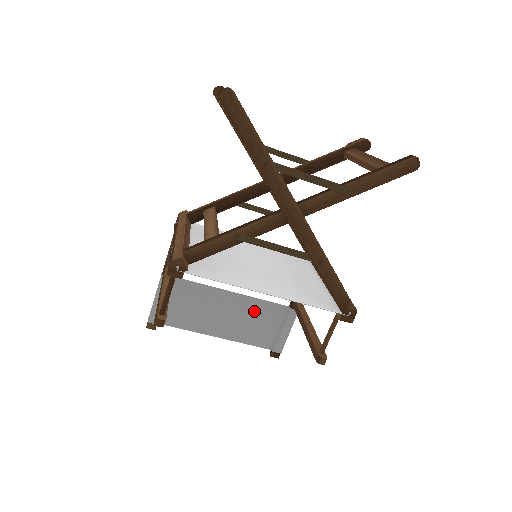
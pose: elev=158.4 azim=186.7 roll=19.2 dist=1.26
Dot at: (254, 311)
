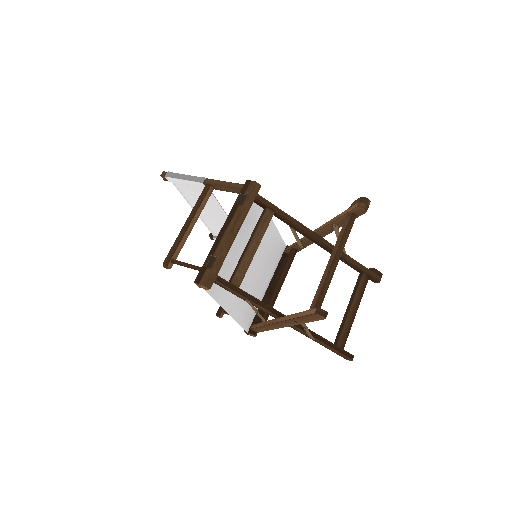
Dot at: occluded
